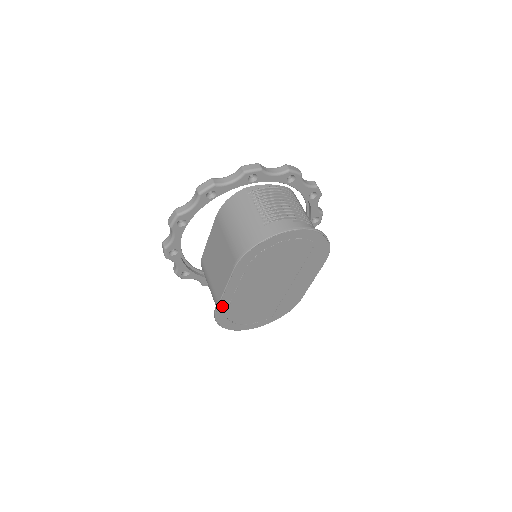
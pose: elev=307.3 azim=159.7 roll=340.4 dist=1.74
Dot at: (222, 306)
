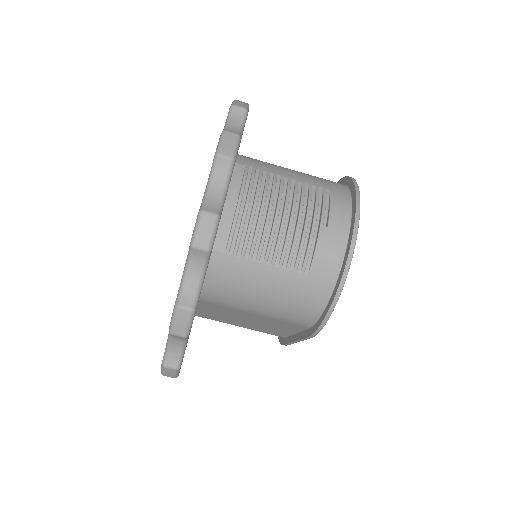
Dot at: occluded
